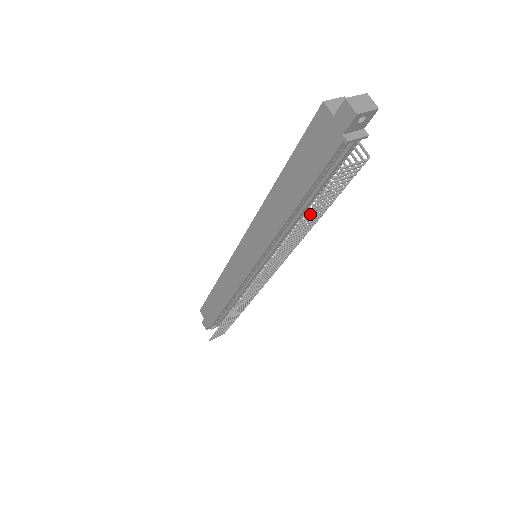
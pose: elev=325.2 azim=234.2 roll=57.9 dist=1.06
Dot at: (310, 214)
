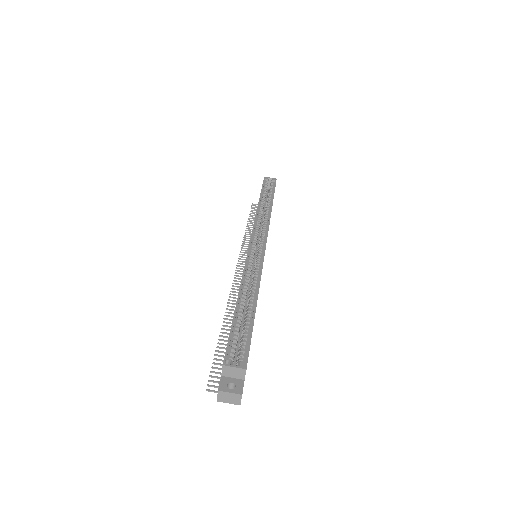
Dot at: occluded
